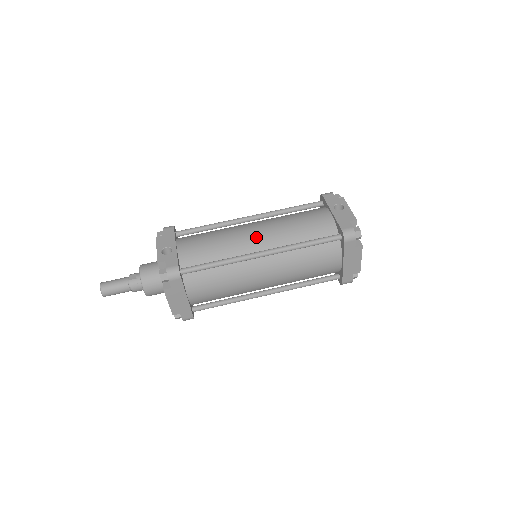
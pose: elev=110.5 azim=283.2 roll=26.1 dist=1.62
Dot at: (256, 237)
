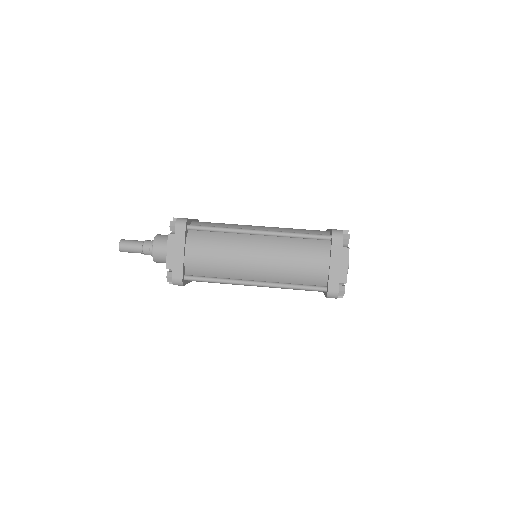
Dot at: (259, 227)
